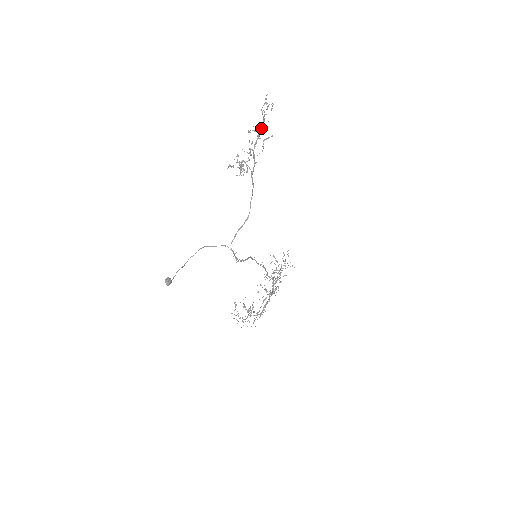
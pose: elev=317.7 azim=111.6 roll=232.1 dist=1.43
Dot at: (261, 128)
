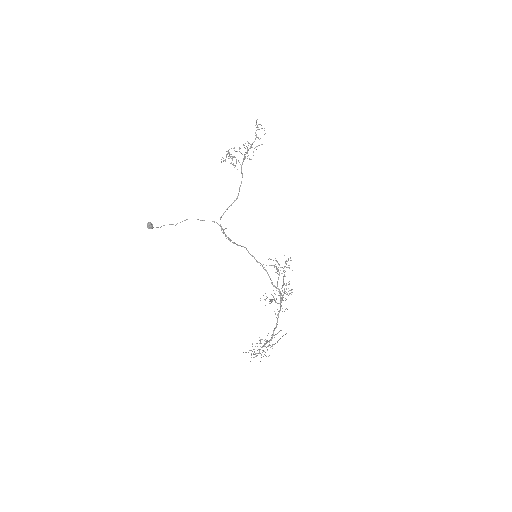
Dot at: (253, 142)
